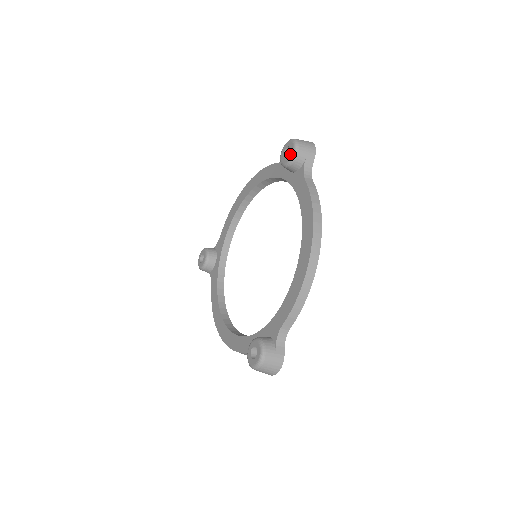
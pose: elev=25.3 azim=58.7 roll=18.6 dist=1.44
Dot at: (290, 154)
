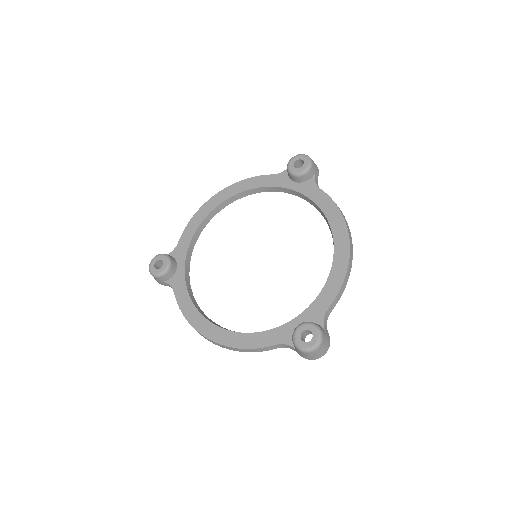
Dot at: (305, 165)
